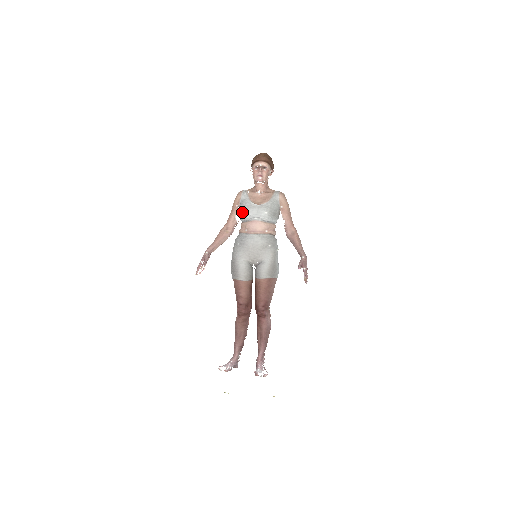
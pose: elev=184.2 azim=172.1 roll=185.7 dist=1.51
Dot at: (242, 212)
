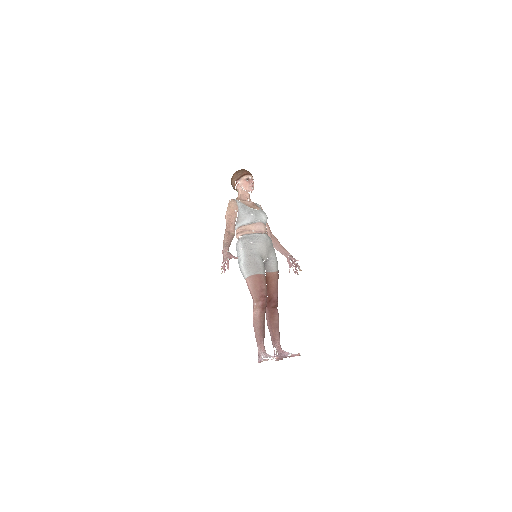
Dot at: (248, 215)
